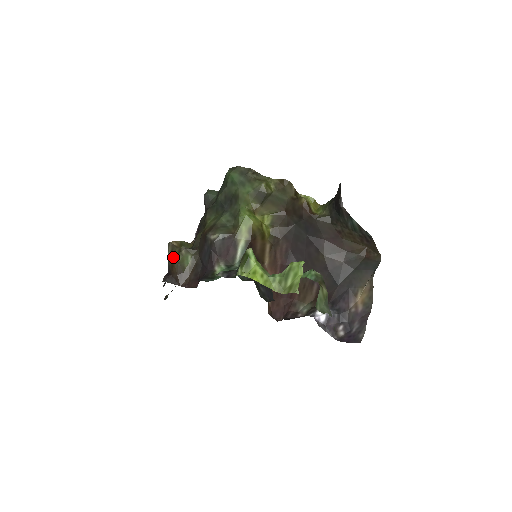
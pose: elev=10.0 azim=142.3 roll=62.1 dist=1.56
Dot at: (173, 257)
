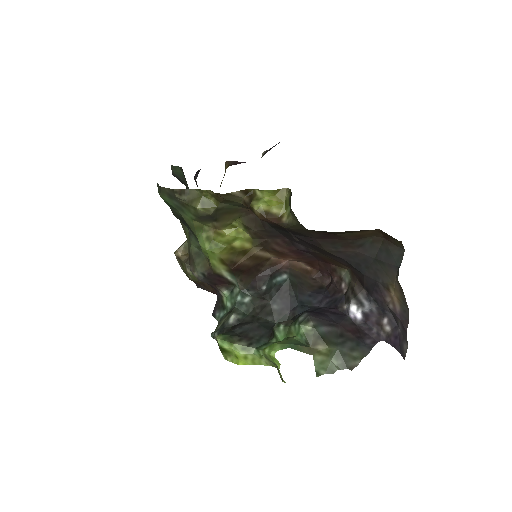
Dot at: (185, 273)
